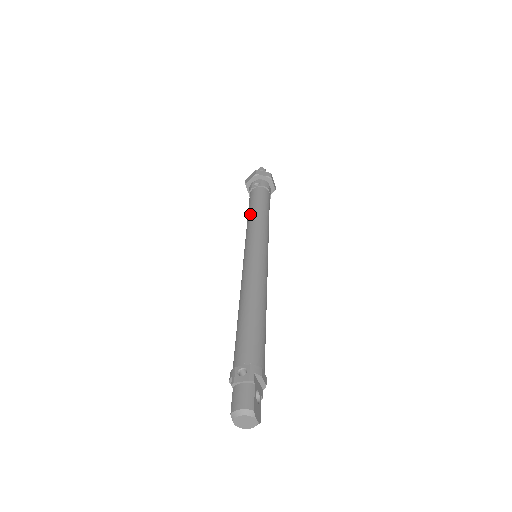
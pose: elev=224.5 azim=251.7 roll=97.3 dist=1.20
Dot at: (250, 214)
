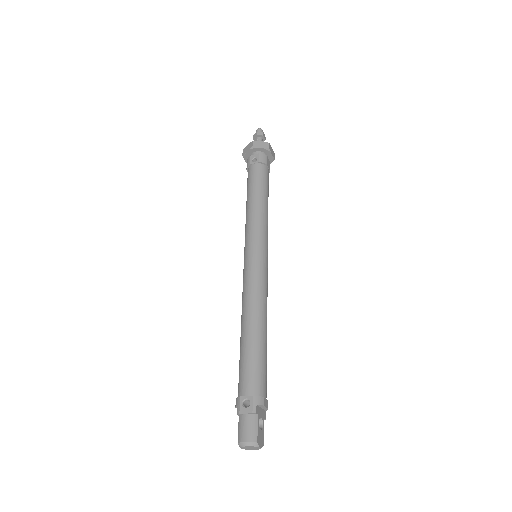
Dot at: (248, 203)
